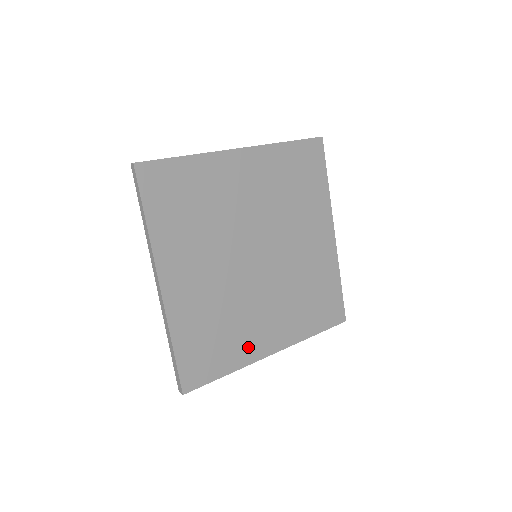
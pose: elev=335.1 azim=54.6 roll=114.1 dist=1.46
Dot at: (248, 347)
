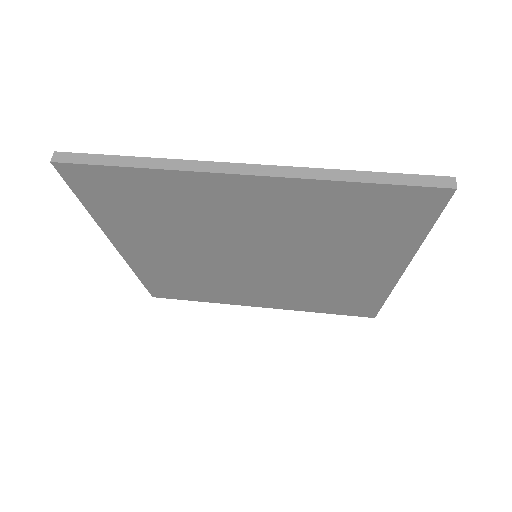
Dot at: (228, 297)
